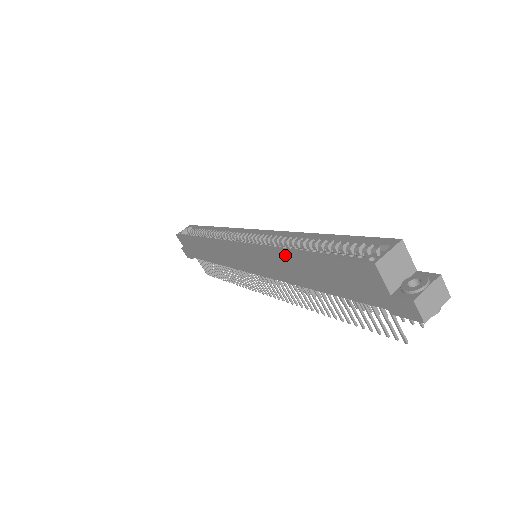
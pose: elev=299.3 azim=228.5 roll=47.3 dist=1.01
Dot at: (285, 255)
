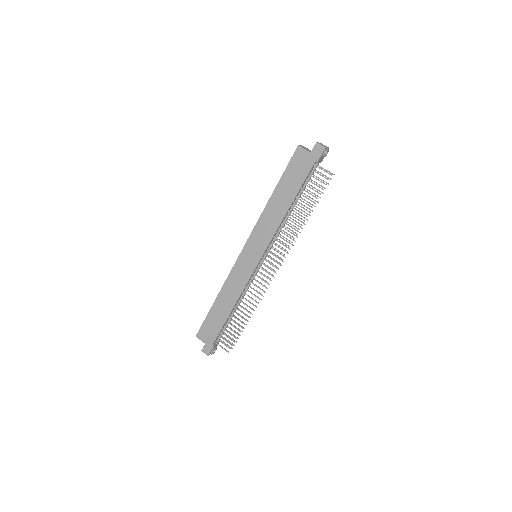
Dot at: (269, 205)
